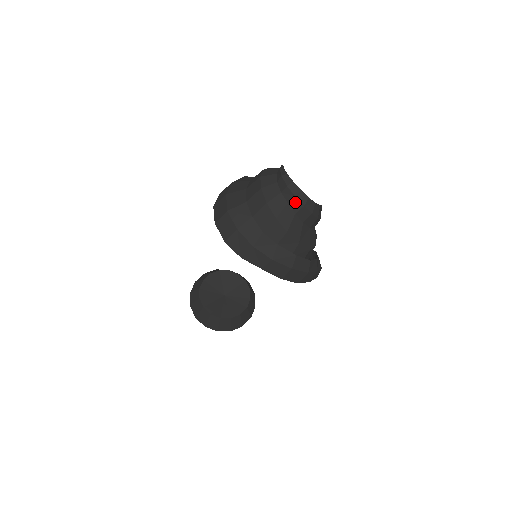
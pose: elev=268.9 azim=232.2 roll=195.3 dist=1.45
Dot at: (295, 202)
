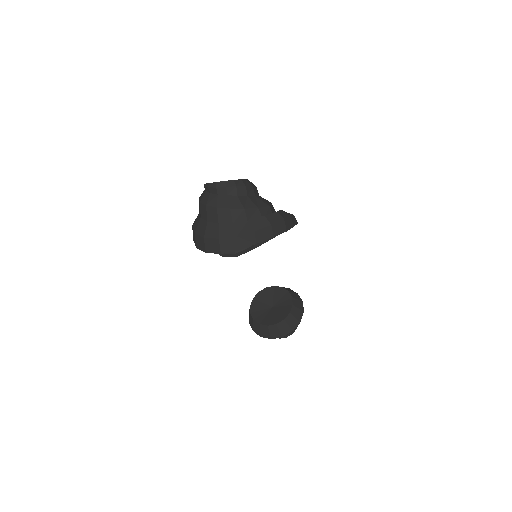
Dot at: (230, 190)
